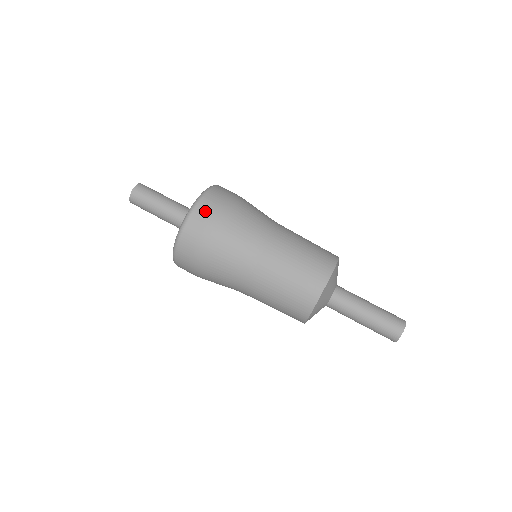
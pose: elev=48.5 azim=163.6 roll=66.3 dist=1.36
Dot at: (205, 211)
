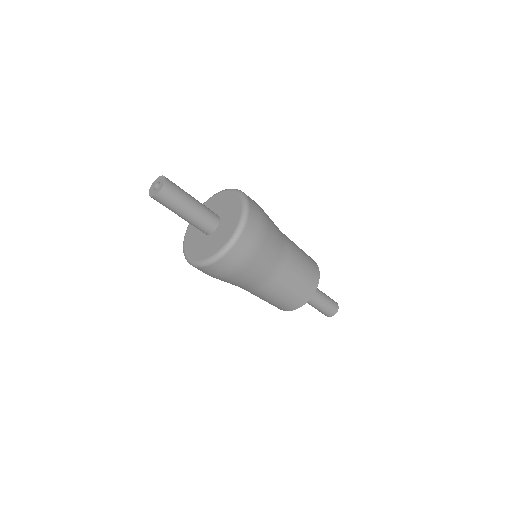
Dot at: (256, 212)
